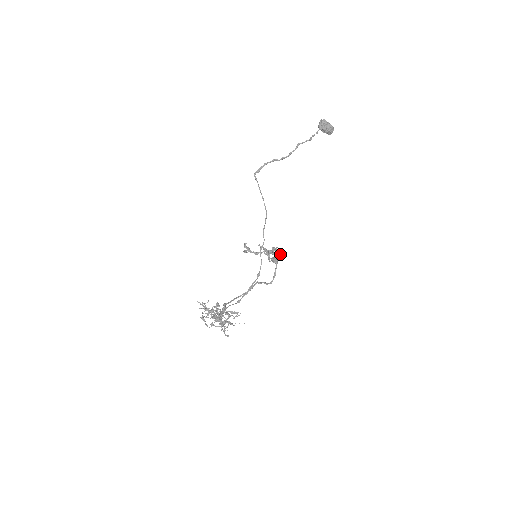
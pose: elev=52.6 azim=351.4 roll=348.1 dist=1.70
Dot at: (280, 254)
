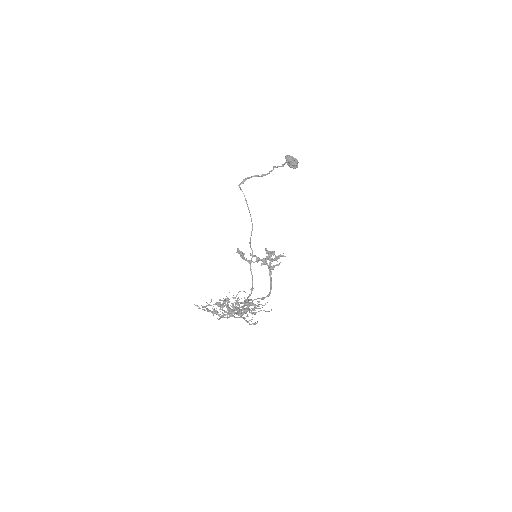
Dot at: (280, 255)
